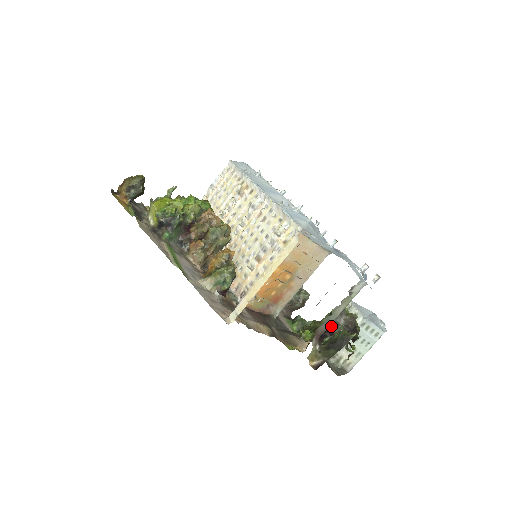
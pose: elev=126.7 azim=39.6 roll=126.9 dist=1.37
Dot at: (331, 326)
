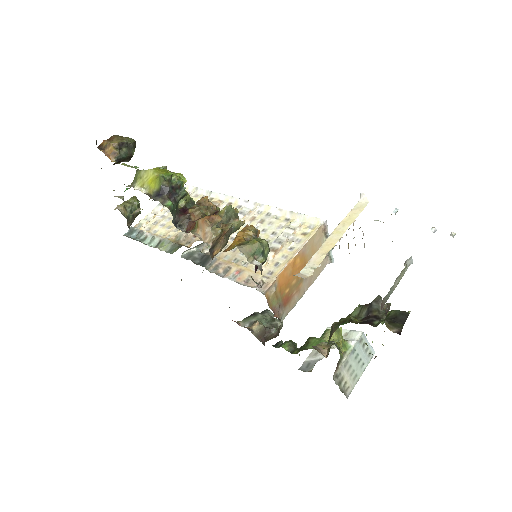
Dot at: (373, 312)
